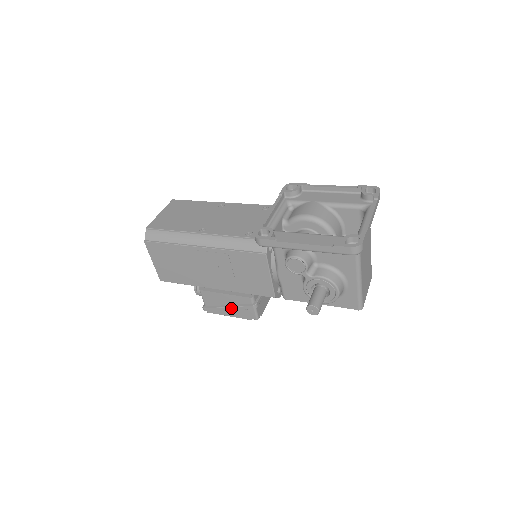
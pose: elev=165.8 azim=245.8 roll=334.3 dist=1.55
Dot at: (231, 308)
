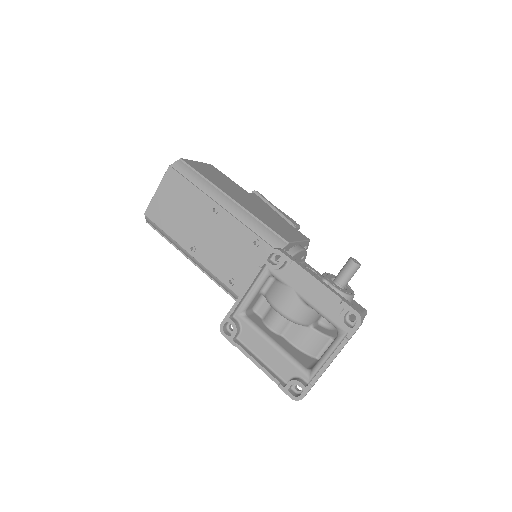
Dot at: occluded
